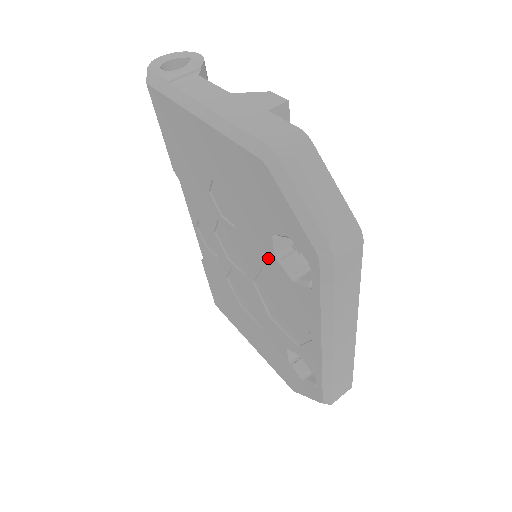
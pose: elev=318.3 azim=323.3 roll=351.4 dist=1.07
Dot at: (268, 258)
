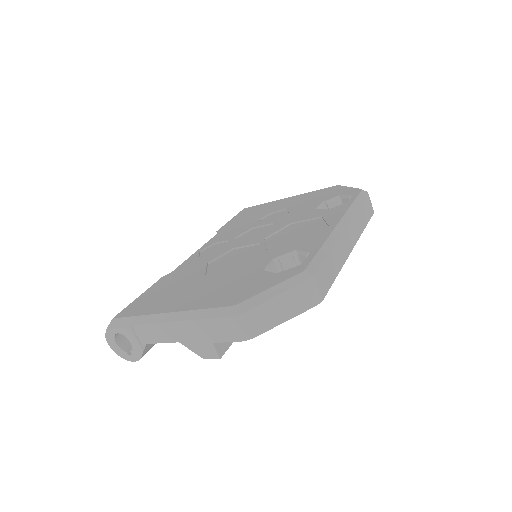
Dot at: (307, 213)
